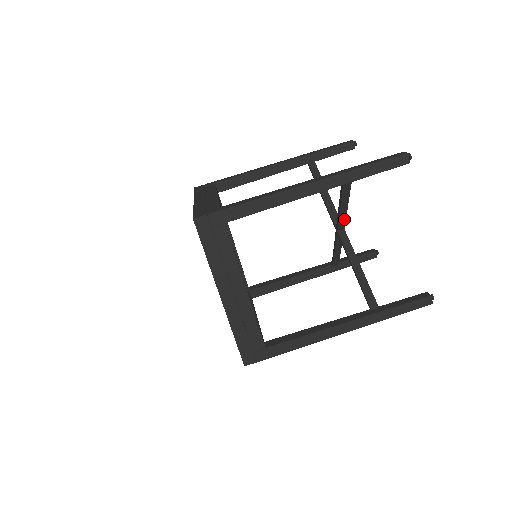
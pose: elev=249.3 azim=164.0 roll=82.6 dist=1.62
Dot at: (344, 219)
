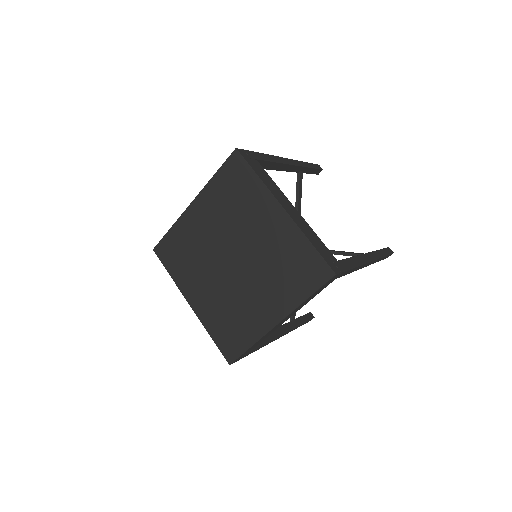
Dot at: occluded
